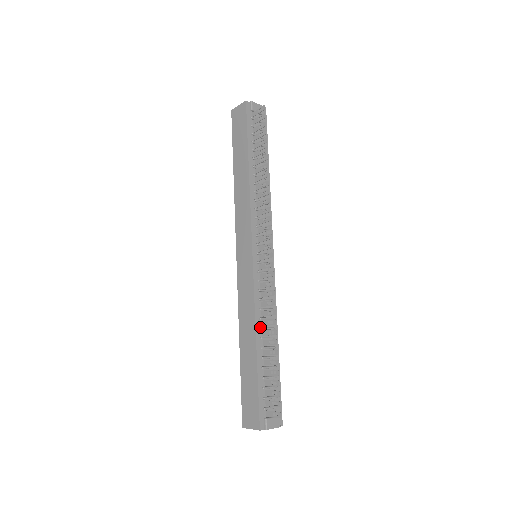
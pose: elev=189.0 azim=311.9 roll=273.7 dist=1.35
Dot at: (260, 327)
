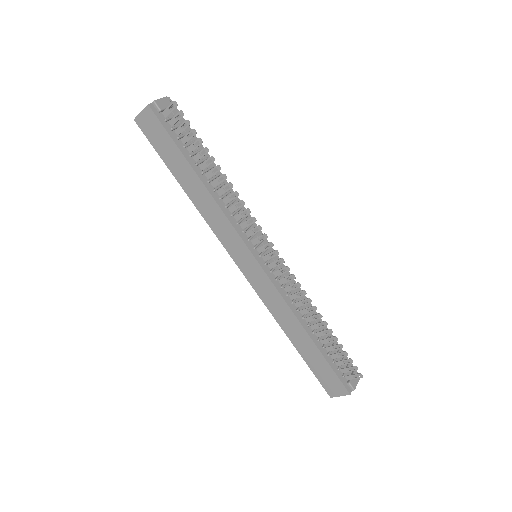
Dot at: (302, 318)
